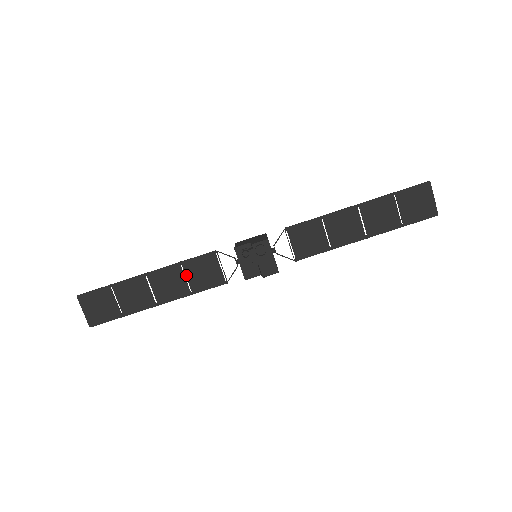
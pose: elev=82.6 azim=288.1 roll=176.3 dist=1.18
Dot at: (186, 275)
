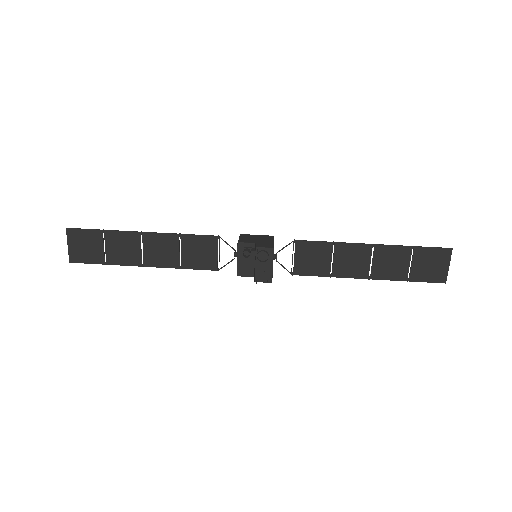
Dot at: (181, 248)
